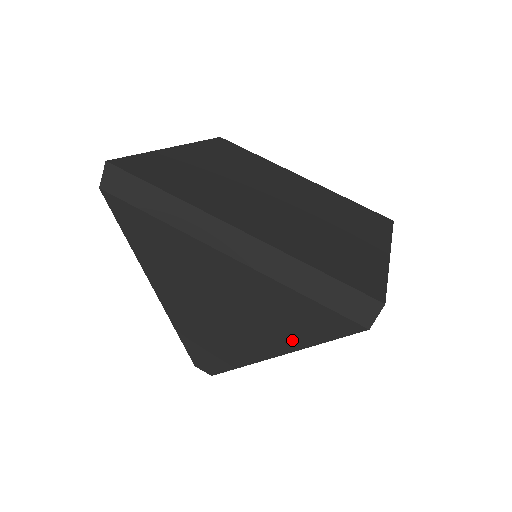
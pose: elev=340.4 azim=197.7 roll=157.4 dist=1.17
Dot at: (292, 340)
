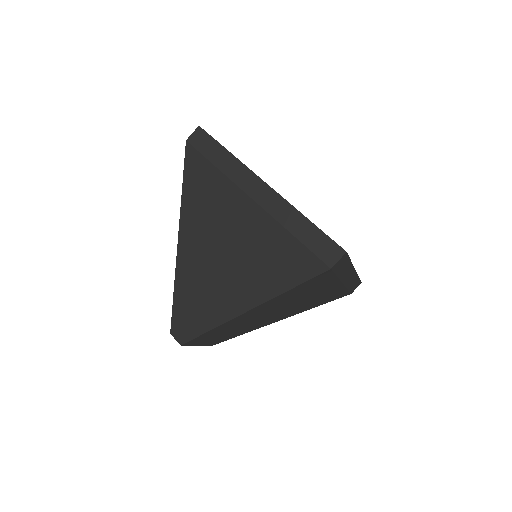
Dot at: (270, 287)
